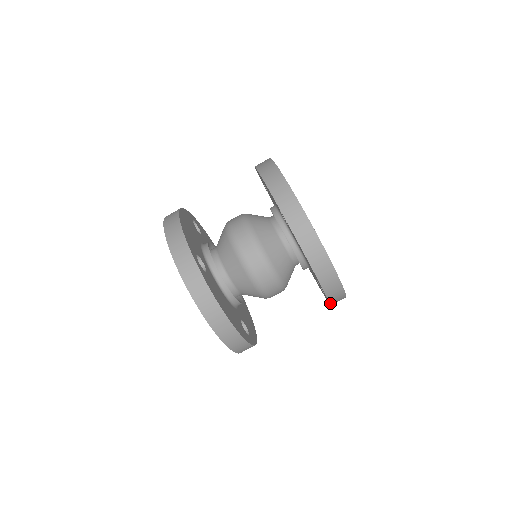
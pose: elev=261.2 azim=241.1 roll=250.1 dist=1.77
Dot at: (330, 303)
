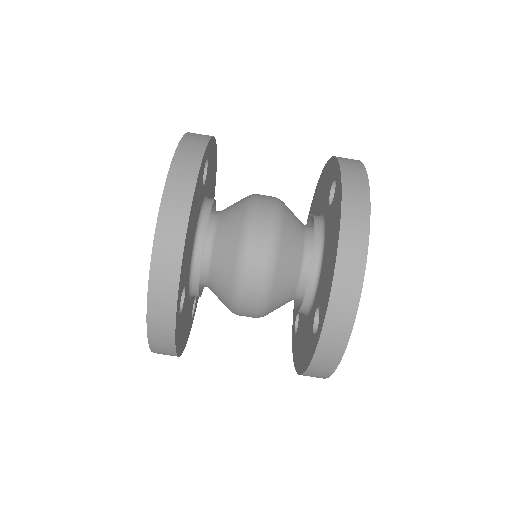
Dot at: (321, 335)
